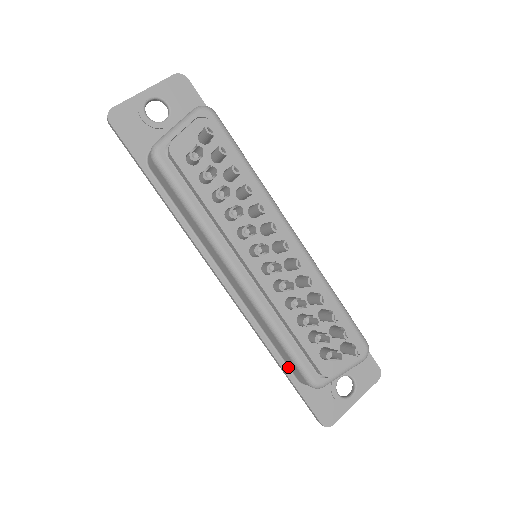
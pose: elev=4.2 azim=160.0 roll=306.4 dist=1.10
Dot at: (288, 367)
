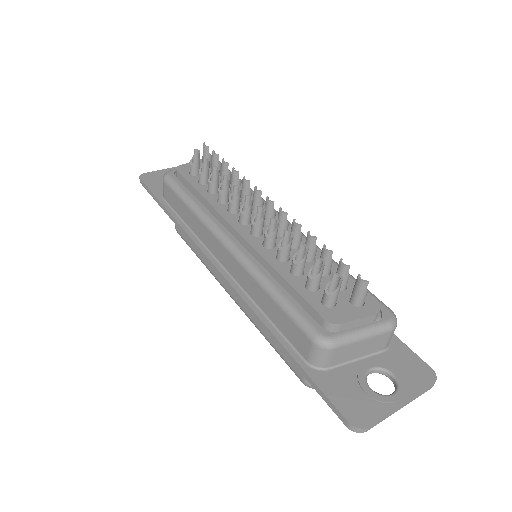
Dot at: (292, 347)
